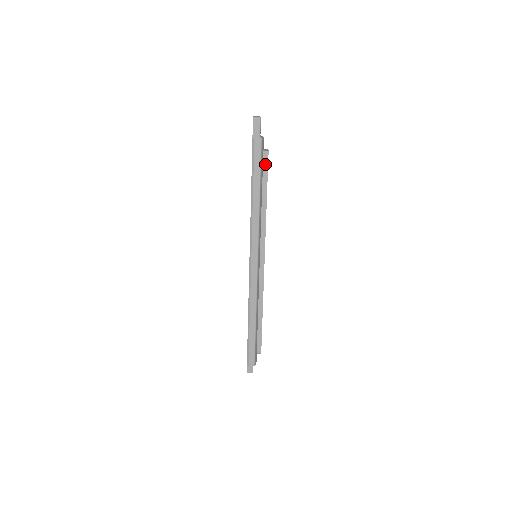
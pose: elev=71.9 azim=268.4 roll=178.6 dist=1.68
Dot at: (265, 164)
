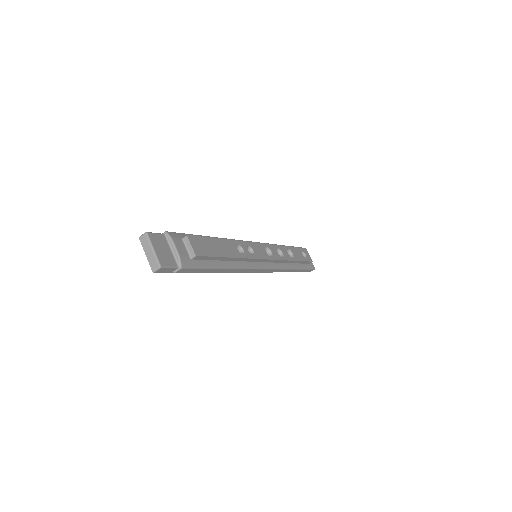
Dot at: (203, 258)
